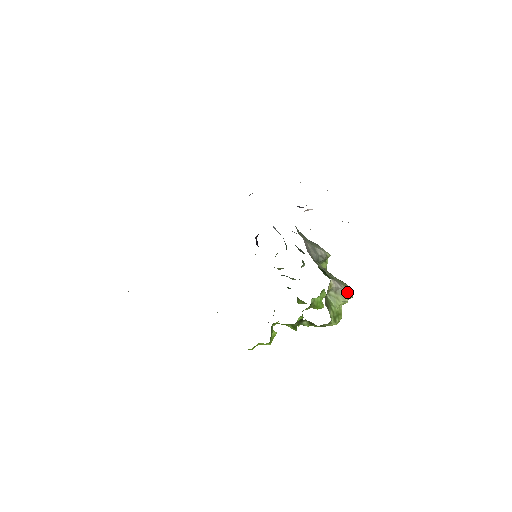
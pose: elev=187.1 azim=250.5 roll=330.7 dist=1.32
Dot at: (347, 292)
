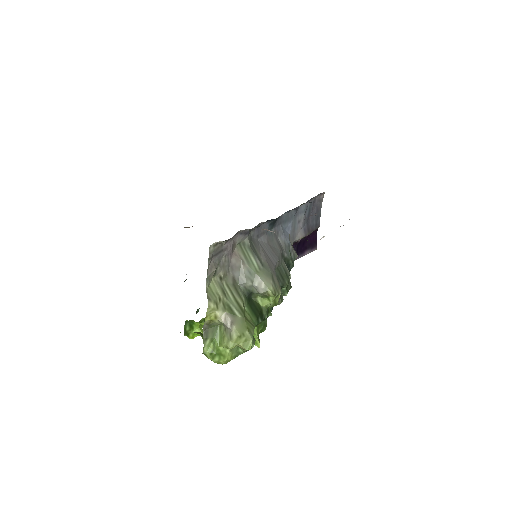
Dot at: (237, 338)
